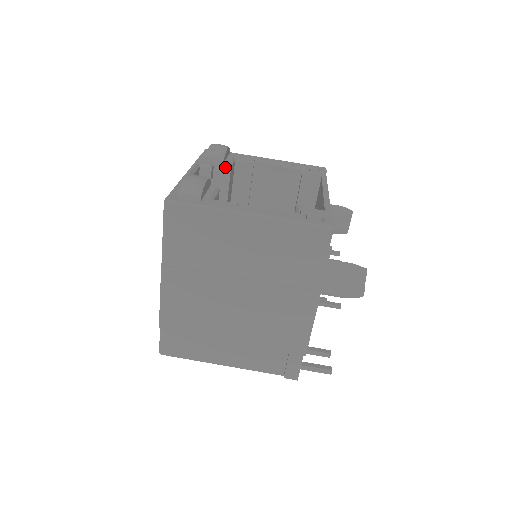
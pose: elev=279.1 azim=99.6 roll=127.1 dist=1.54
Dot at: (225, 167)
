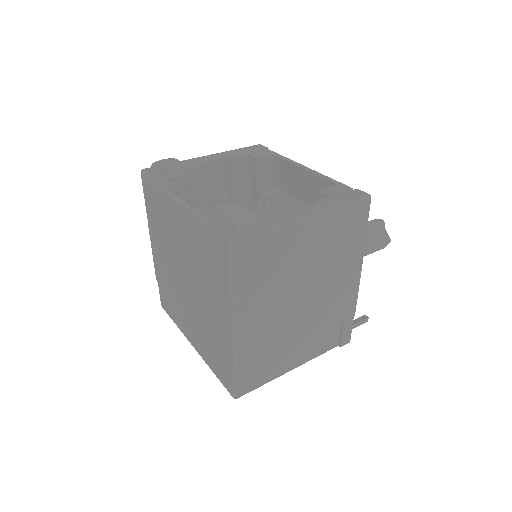
Dot at: (192, 181)
